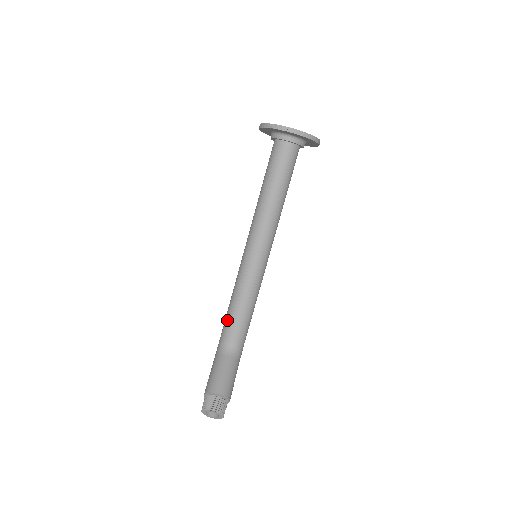
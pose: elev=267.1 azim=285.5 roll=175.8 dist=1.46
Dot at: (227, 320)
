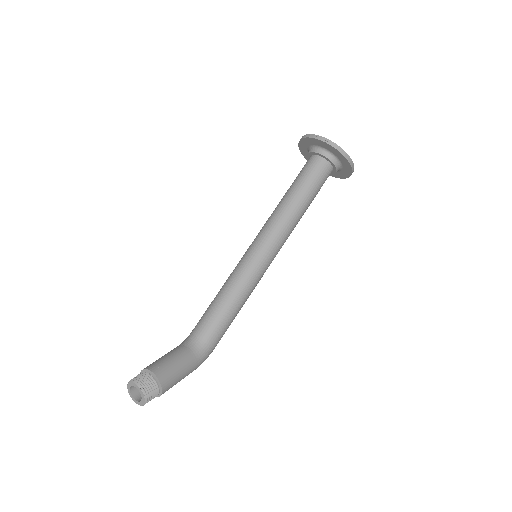
Dot at: (203, 314)
